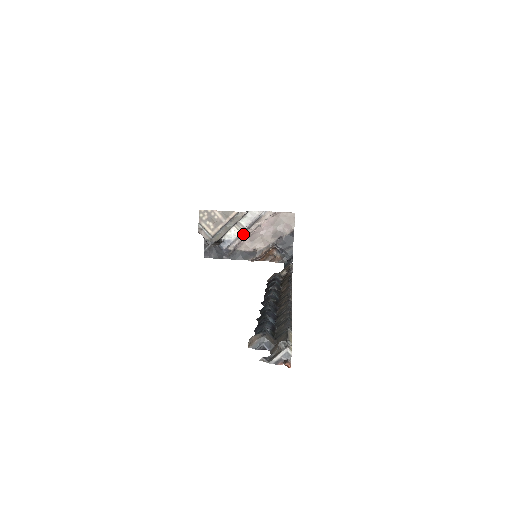
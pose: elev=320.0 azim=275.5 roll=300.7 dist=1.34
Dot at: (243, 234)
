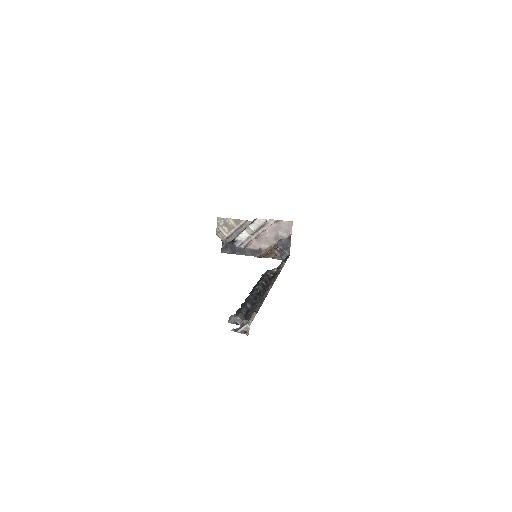
Dot at: (252, 236)
